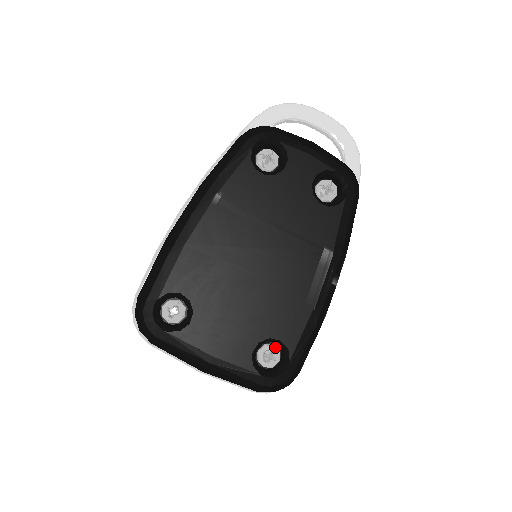
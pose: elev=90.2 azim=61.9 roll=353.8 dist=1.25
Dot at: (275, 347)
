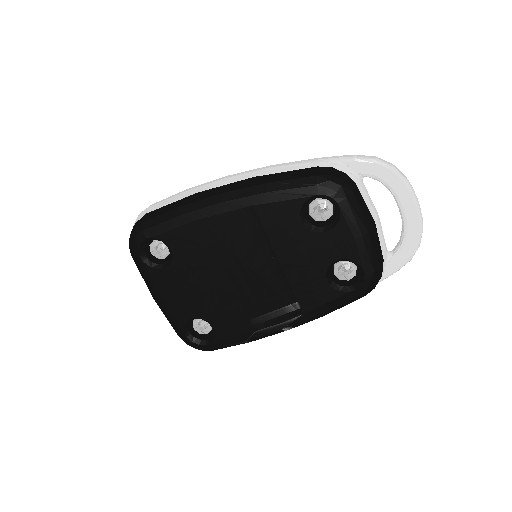
Dot at: (210, 325)
